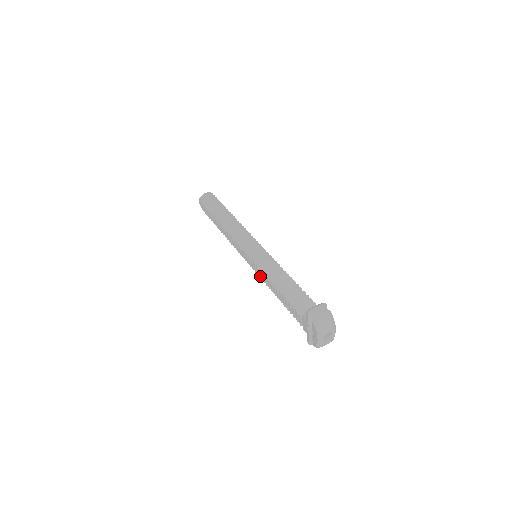
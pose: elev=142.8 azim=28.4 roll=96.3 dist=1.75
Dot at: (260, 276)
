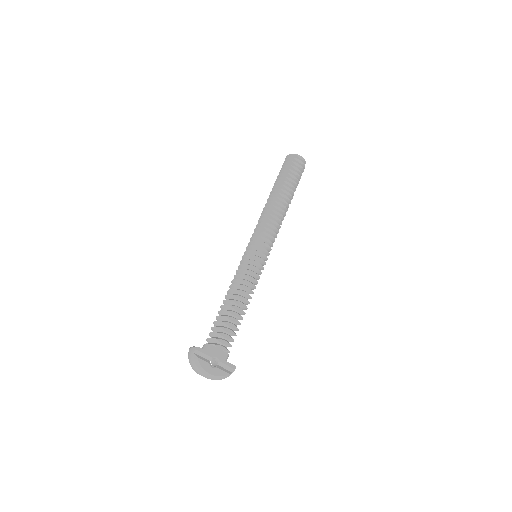
Dot at: occluded
